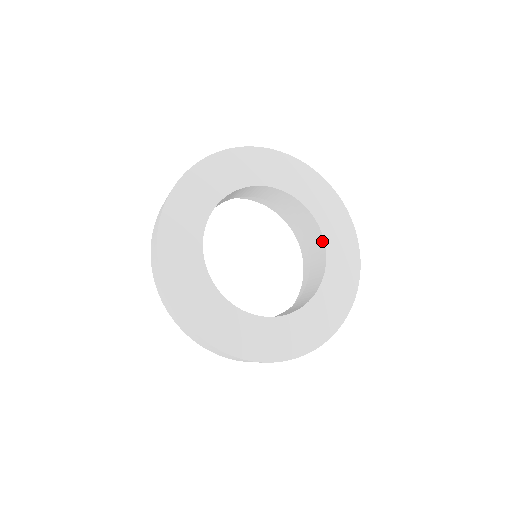
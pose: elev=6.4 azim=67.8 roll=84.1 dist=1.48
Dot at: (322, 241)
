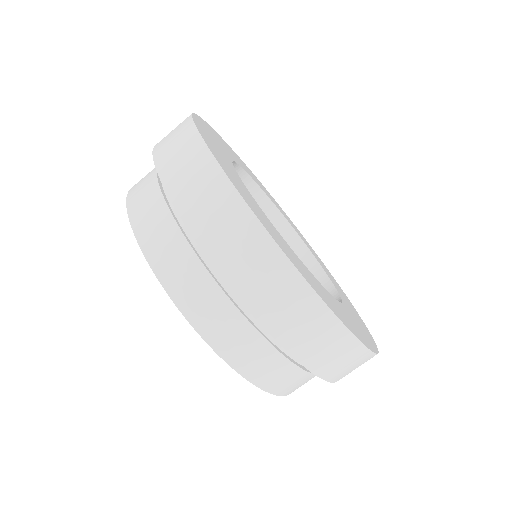
Dot at: (311, 258)
